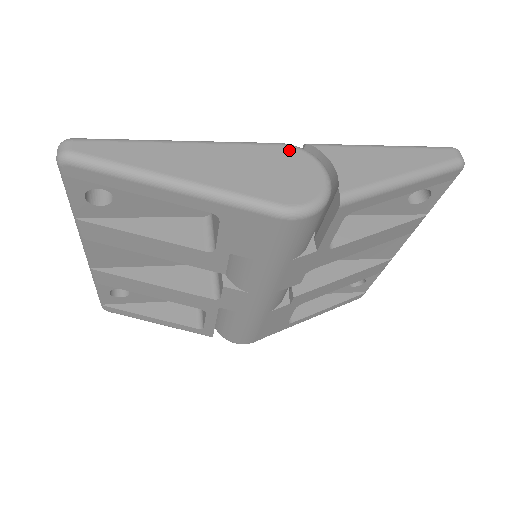
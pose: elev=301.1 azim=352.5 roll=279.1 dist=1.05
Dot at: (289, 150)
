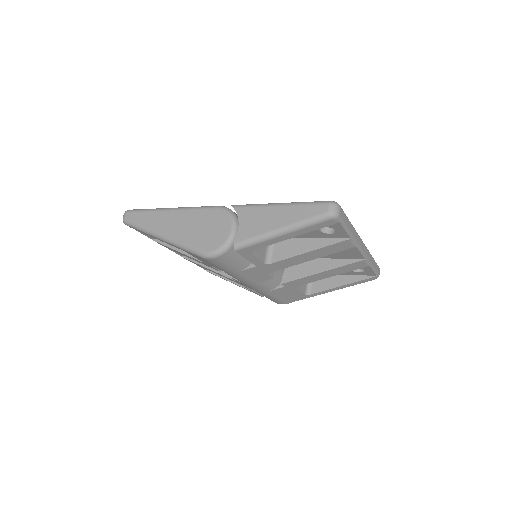
Dot at: (218, 212)
